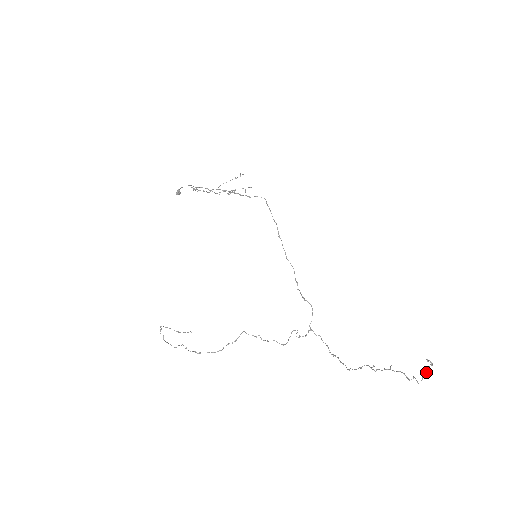
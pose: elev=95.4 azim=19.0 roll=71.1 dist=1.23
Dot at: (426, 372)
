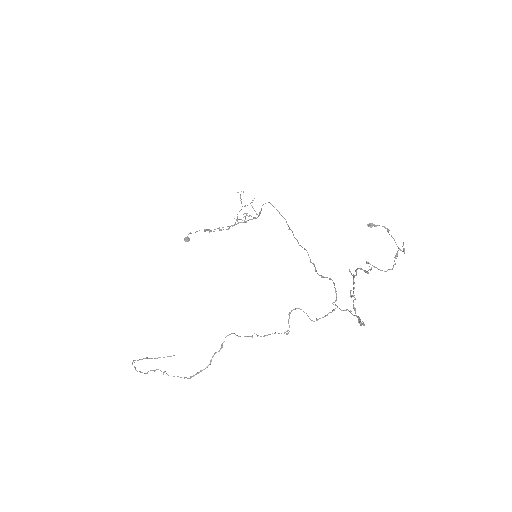
Dot at: occluded
